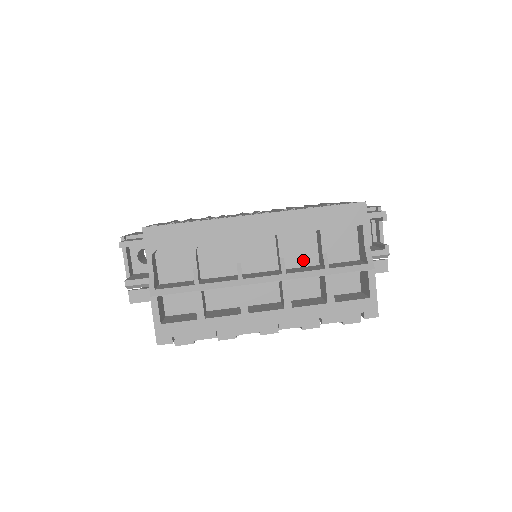
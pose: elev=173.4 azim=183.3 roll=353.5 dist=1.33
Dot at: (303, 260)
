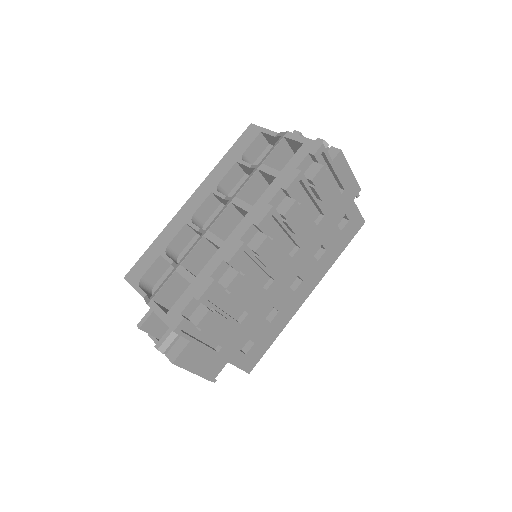
Dot at: occluded
